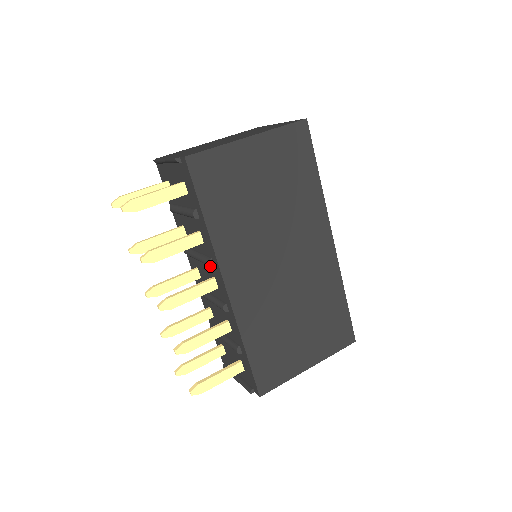
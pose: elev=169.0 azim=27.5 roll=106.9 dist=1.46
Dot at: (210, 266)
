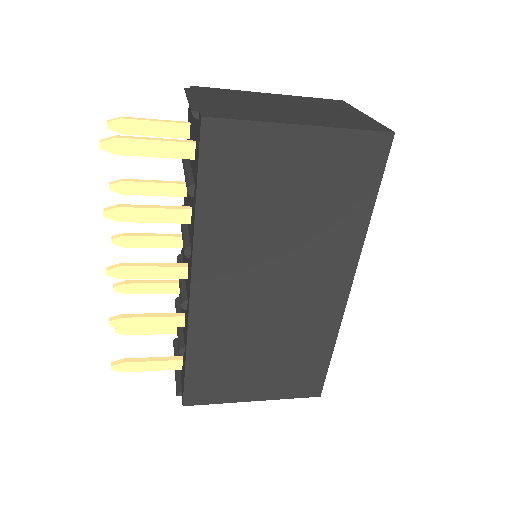
Dot at: (185, 254)
